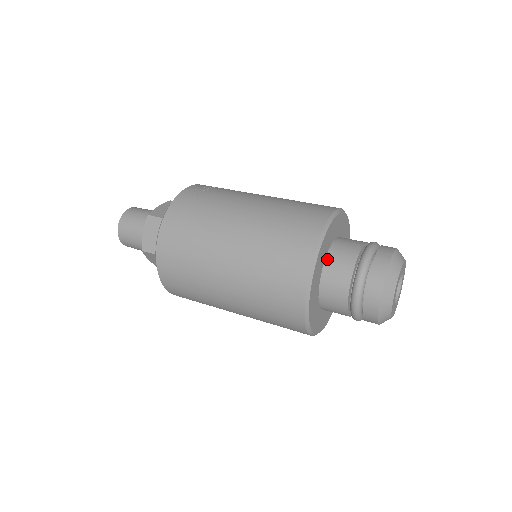
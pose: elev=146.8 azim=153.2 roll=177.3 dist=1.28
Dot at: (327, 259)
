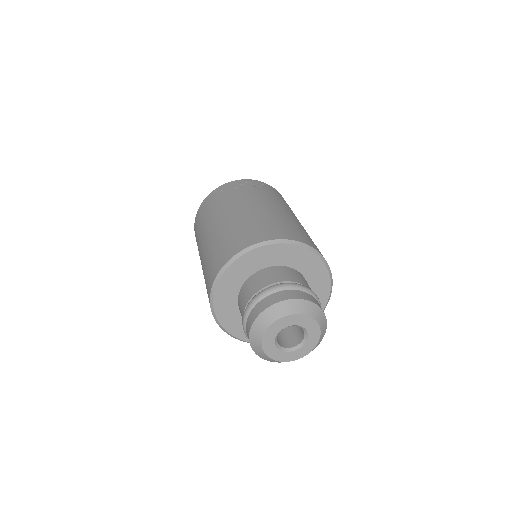
Dot at: (251, 276)
